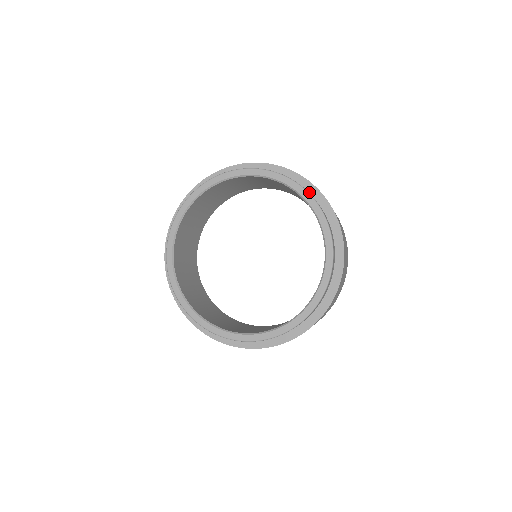
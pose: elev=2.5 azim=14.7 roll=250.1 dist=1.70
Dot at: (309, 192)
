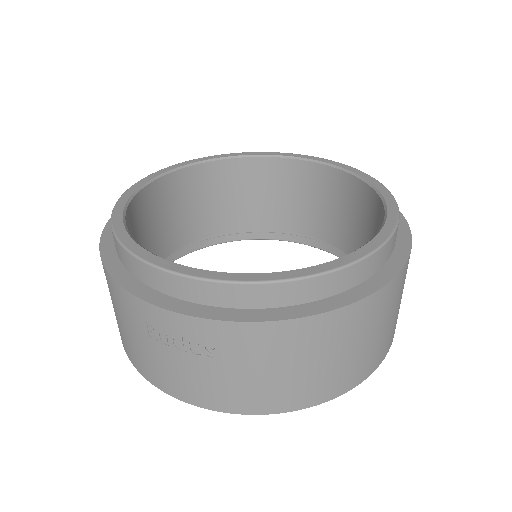
Dot at: occluded
